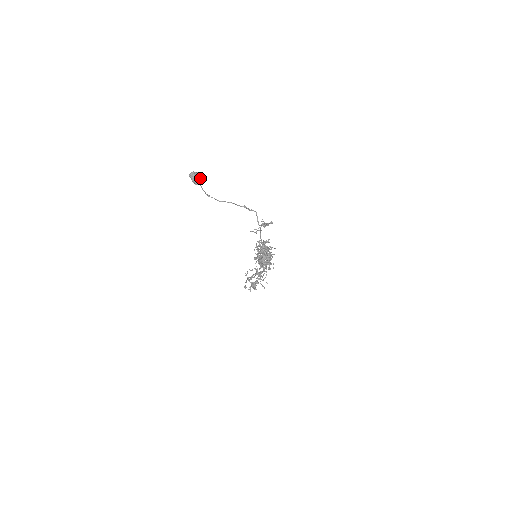
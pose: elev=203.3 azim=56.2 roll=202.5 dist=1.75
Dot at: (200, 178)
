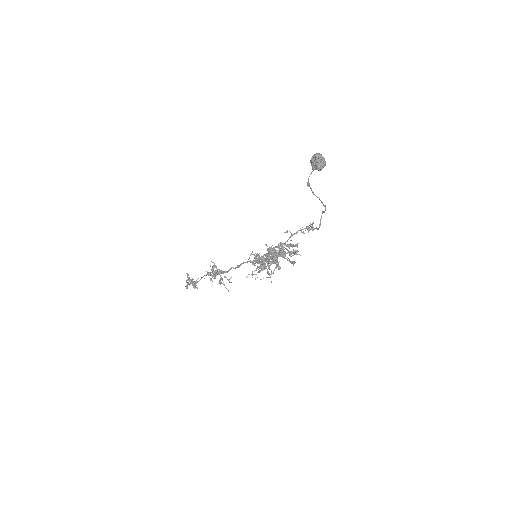
Dot at: (325, 164)
